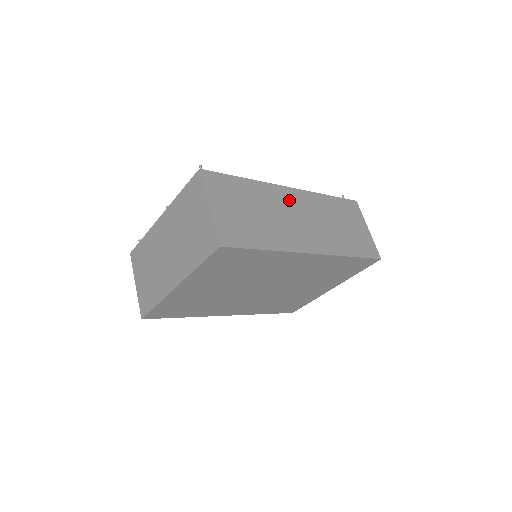
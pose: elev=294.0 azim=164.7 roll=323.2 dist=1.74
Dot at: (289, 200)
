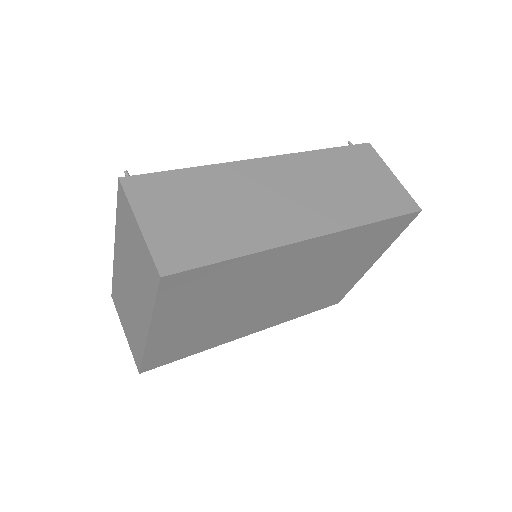
Dot at: (264, 175)
